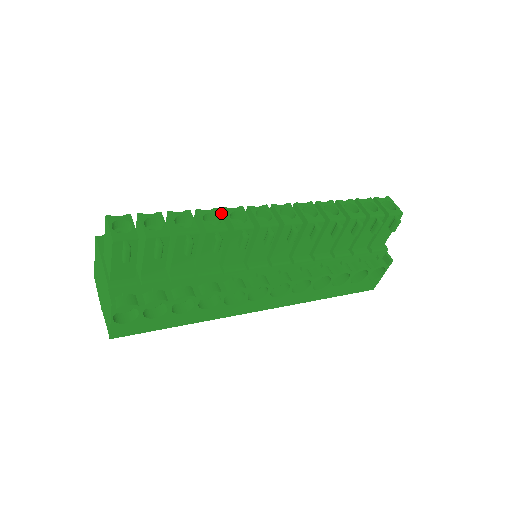
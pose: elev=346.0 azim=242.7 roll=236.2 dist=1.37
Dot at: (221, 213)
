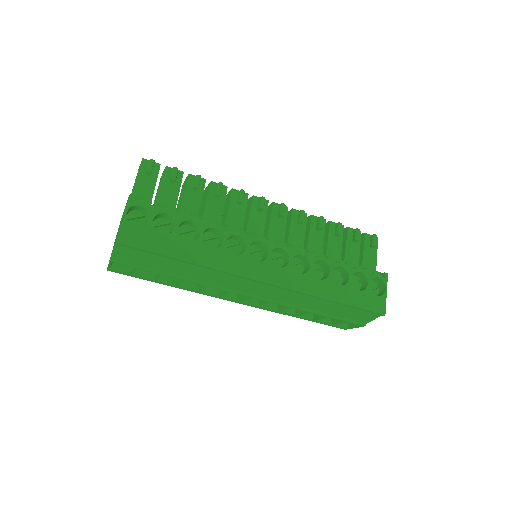
Dot at: occluded
